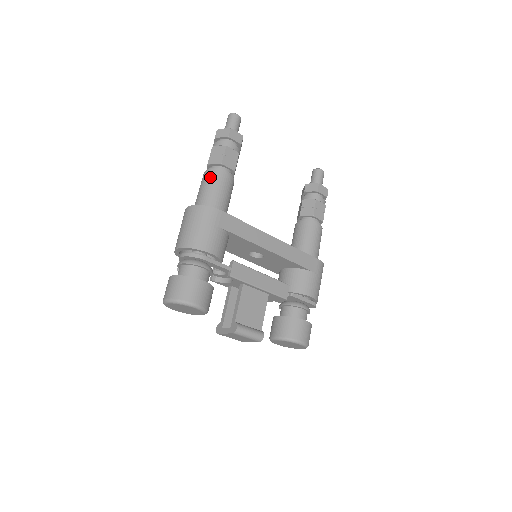
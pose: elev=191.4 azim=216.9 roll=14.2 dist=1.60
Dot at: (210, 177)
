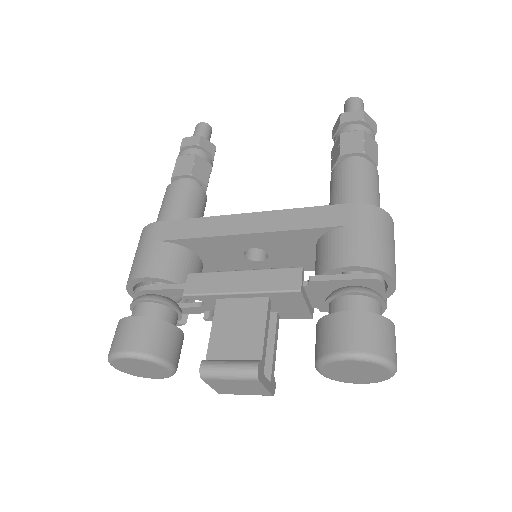
Dot at: (163, 199)
